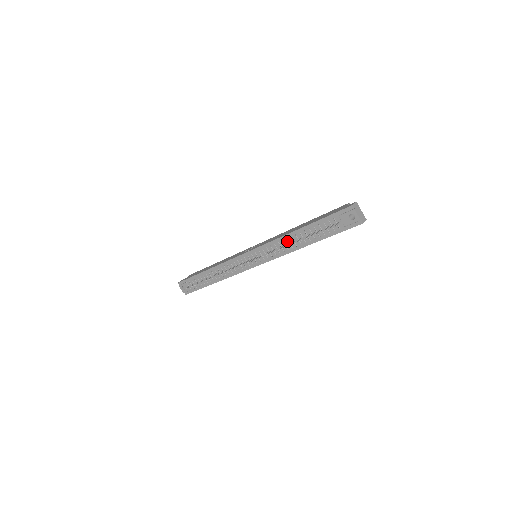
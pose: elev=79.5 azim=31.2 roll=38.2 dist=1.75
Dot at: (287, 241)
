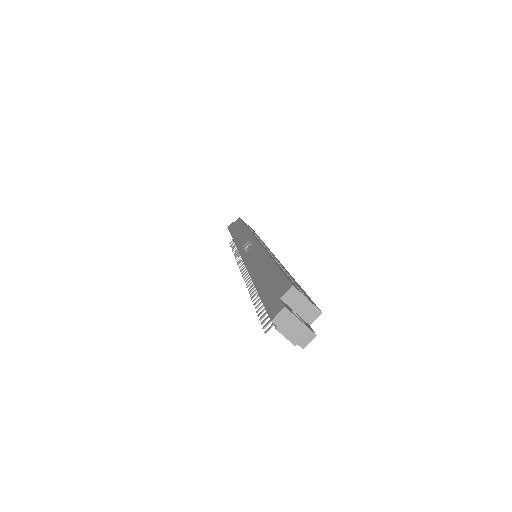
Dot at: occluded
